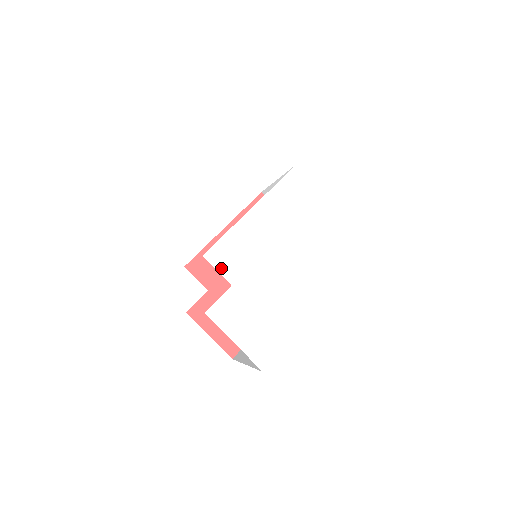
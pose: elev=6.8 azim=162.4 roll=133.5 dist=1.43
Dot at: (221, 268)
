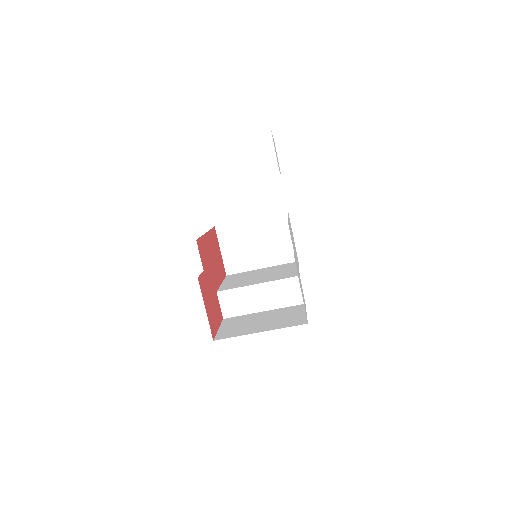
Dot at: occluded
